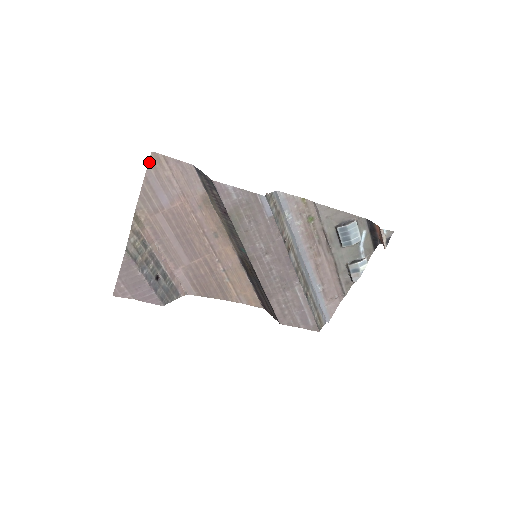
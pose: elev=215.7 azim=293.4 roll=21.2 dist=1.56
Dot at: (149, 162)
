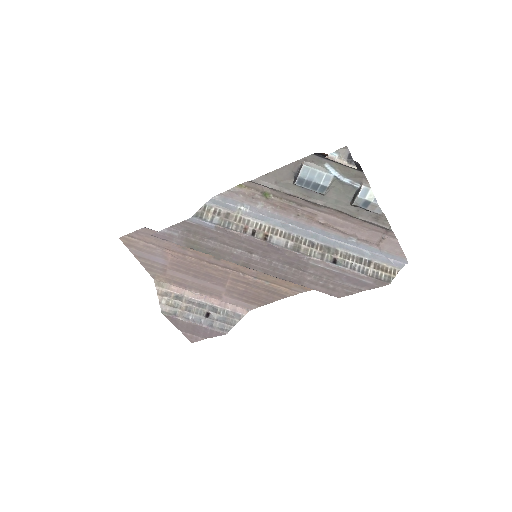
Dot at: (125, 245)
